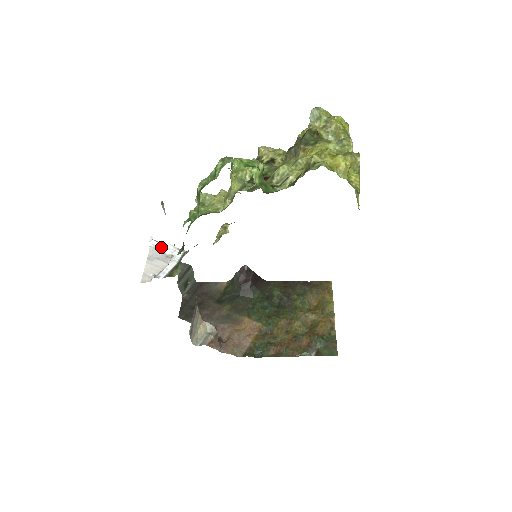
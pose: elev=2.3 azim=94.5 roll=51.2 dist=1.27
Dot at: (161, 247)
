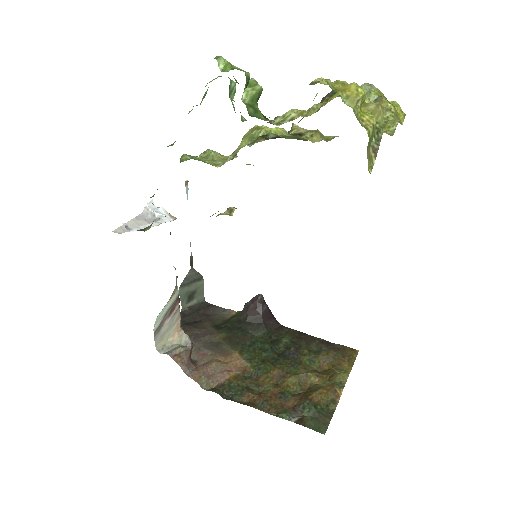
Dot at: (155, 210)
